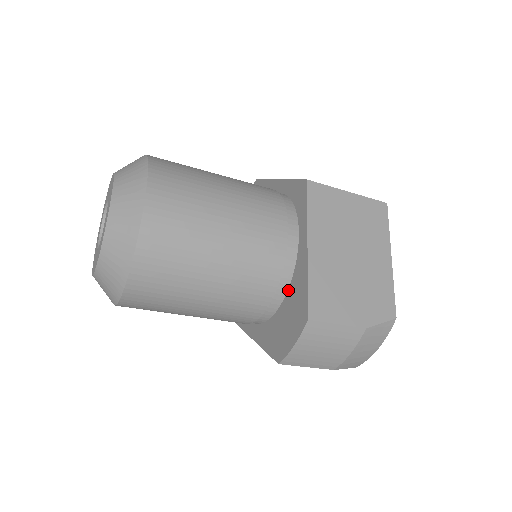
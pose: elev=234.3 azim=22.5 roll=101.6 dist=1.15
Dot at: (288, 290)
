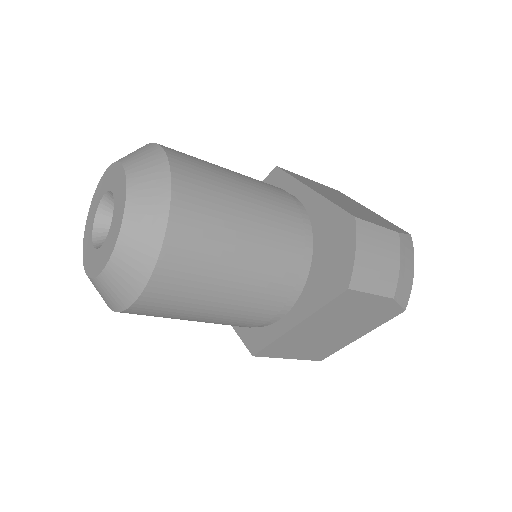
Dot at: (313, 235)
